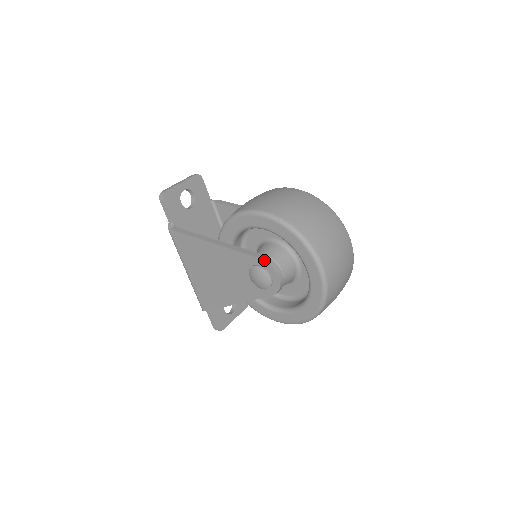
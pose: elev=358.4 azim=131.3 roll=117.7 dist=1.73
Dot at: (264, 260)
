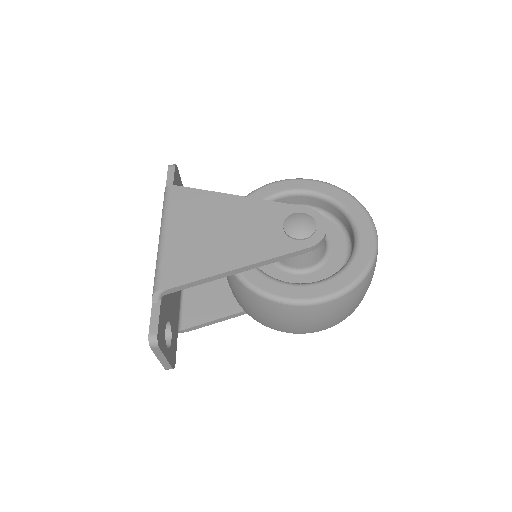
Dot at: (311, 208)
